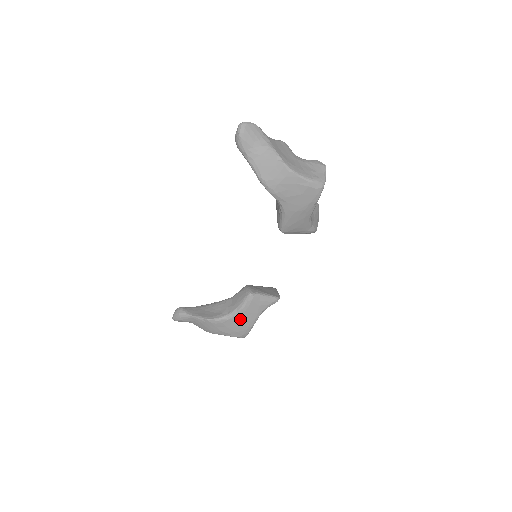
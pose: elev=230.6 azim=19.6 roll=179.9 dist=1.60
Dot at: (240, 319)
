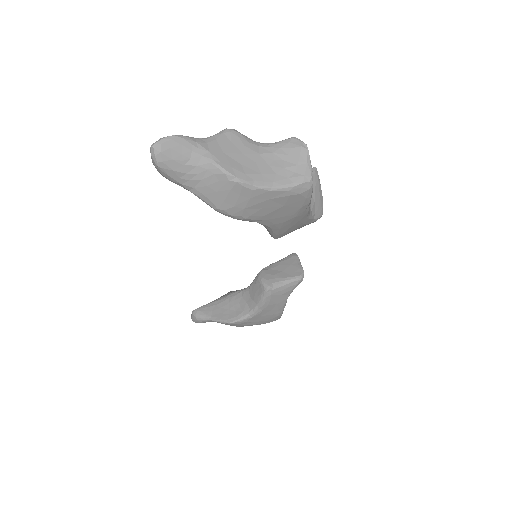
Dot at: (265, 312)
